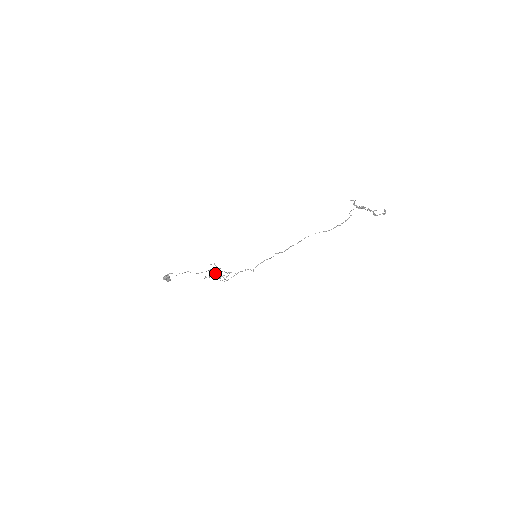
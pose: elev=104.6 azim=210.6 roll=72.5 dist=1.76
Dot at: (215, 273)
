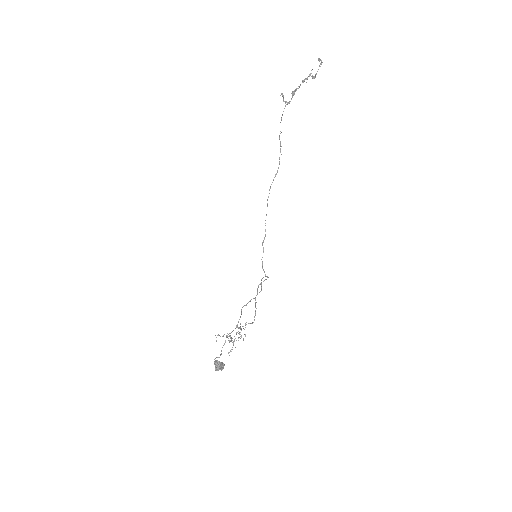
Dot at: (232, 338)
